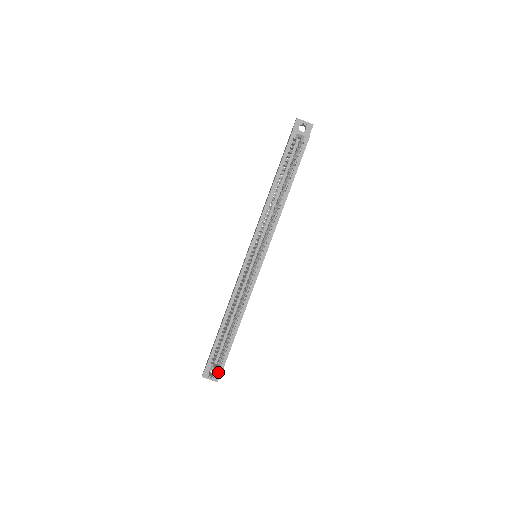
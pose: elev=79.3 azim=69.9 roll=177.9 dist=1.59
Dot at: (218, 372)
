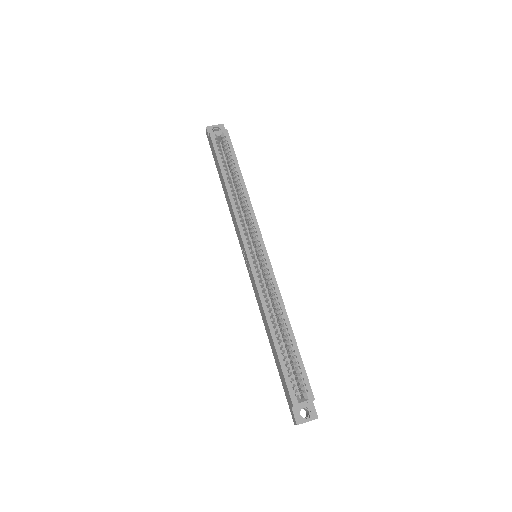
Dot at: (309, 400)
